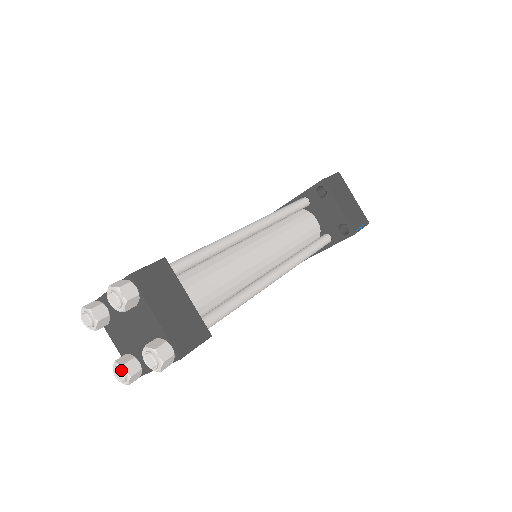
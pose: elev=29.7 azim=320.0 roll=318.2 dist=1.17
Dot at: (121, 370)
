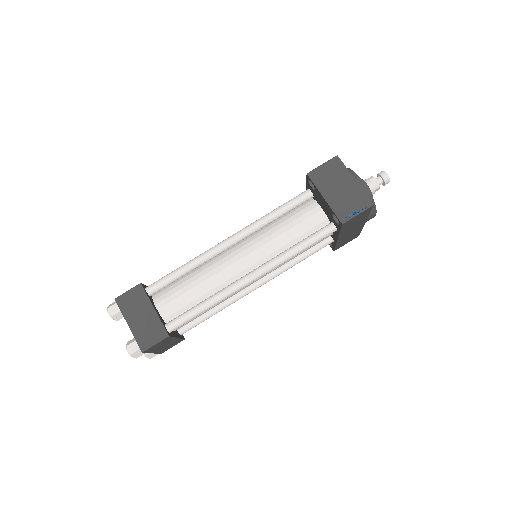
Dot at: occluded
